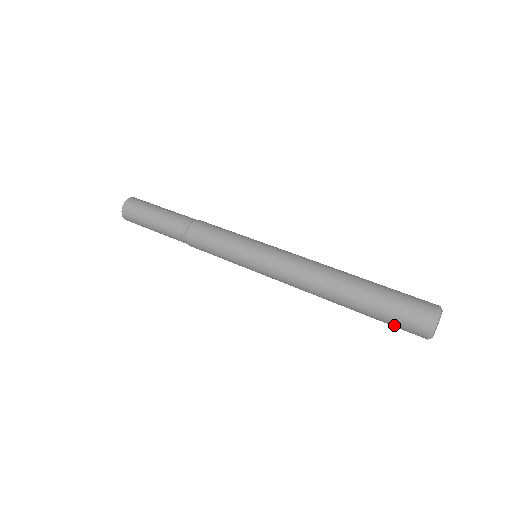
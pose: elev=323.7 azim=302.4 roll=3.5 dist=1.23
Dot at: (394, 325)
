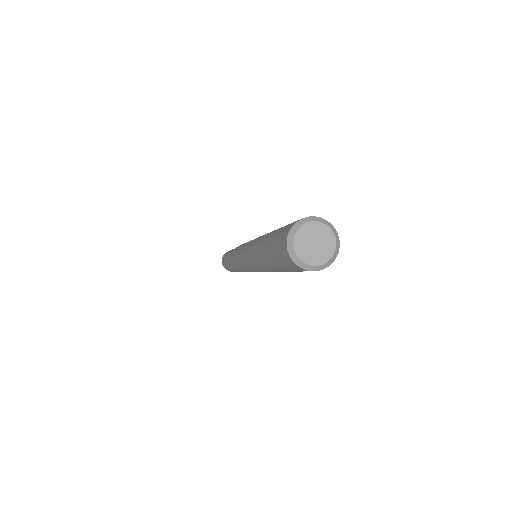
Dot at: (275, 246)
